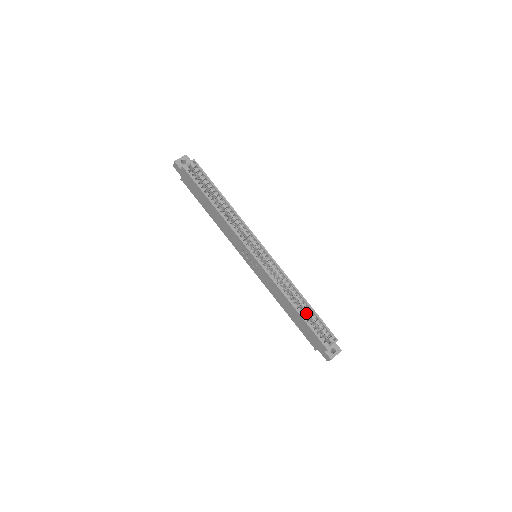
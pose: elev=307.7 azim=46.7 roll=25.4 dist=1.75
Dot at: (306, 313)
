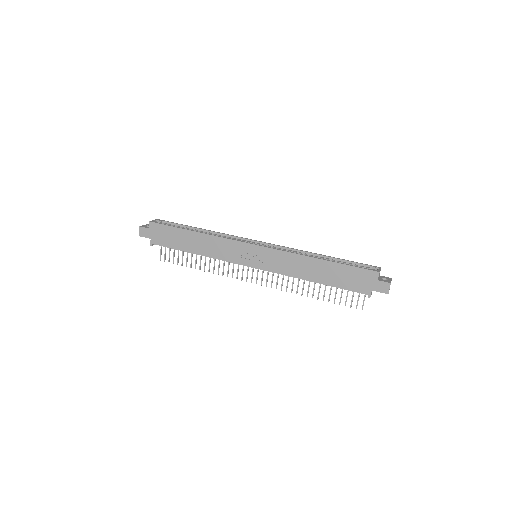
Dot at: occluded
